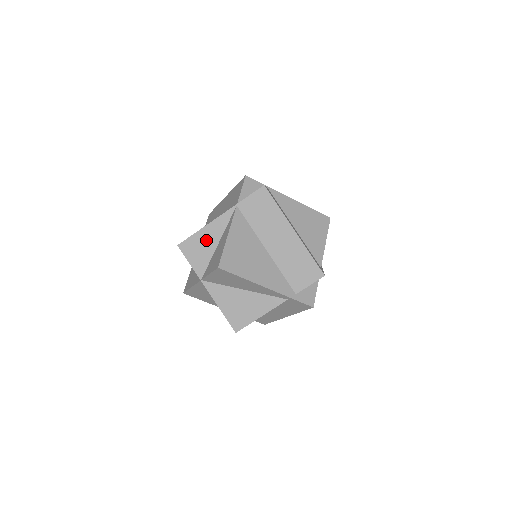
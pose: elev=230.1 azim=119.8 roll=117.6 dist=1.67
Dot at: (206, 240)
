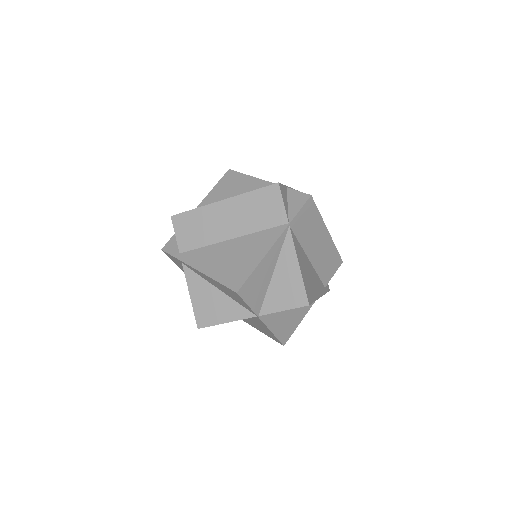
Dot at: (263, 274)
